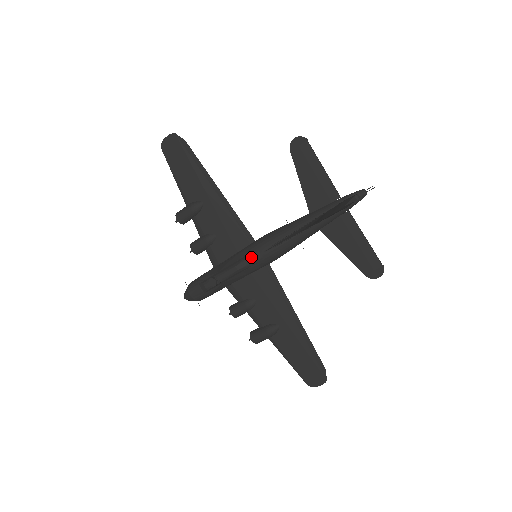
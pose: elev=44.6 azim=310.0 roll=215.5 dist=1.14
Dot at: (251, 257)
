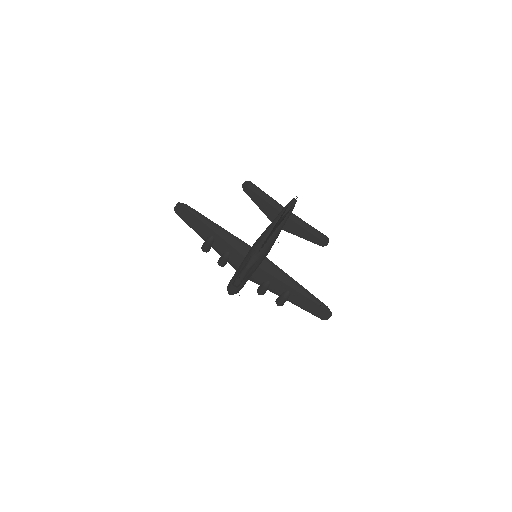
Dot at: (252, 259)
